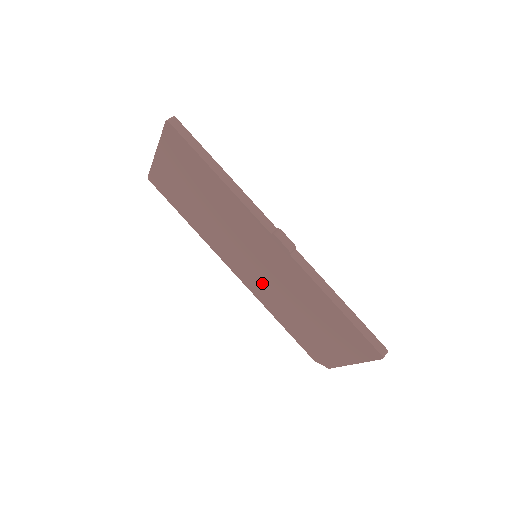
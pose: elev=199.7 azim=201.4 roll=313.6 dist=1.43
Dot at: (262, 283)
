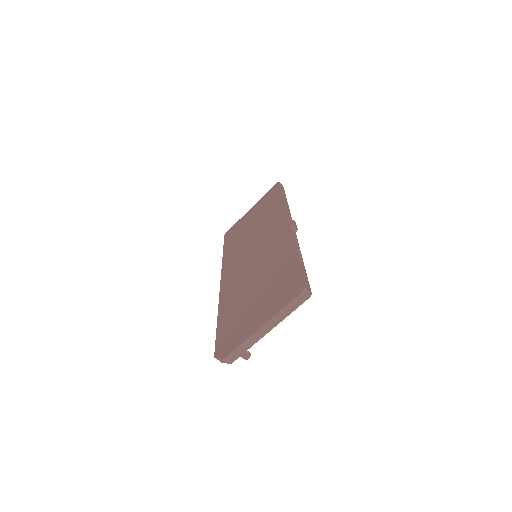
Dot at: (240, 277)
